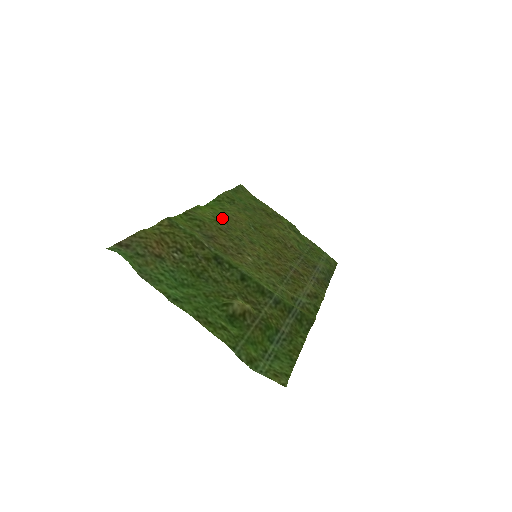
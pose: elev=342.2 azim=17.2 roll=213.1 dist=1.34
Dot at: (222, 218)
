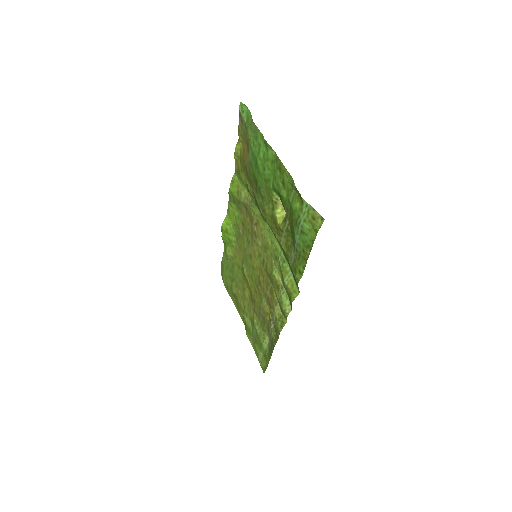
Dot at: (237, 233)
